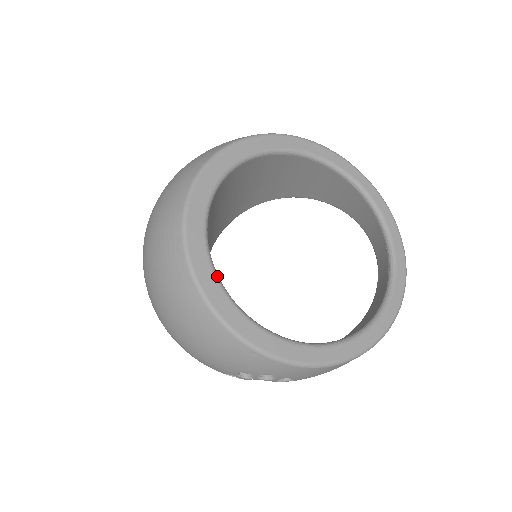
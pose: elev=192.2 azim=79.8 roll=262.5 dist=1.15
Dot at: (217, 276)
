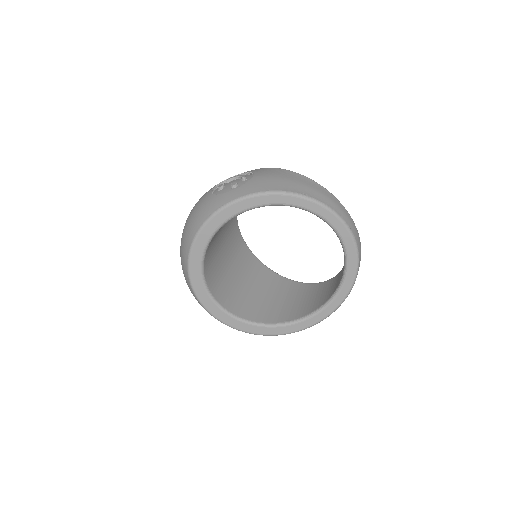
Dot at: (229, 314)
